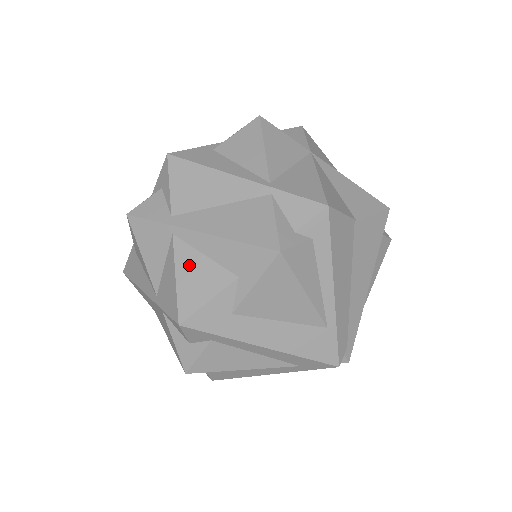
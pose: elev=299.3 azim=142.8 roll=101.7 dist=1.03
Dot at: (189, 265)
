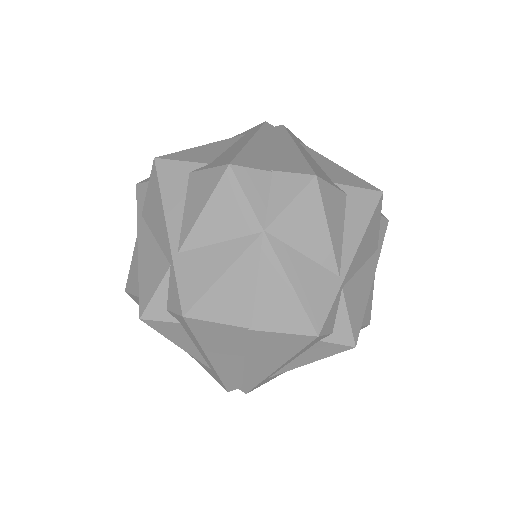
Dot at: (136, 261)
